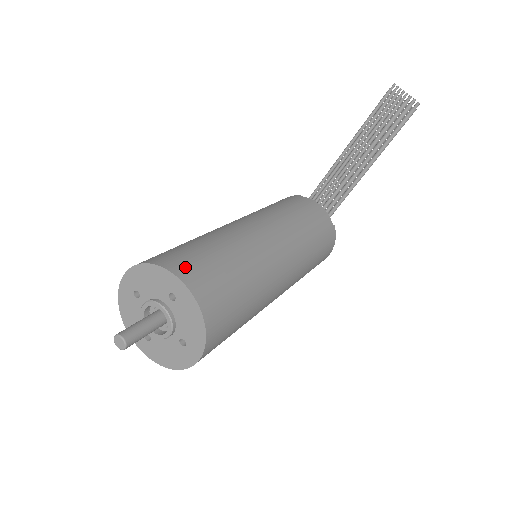
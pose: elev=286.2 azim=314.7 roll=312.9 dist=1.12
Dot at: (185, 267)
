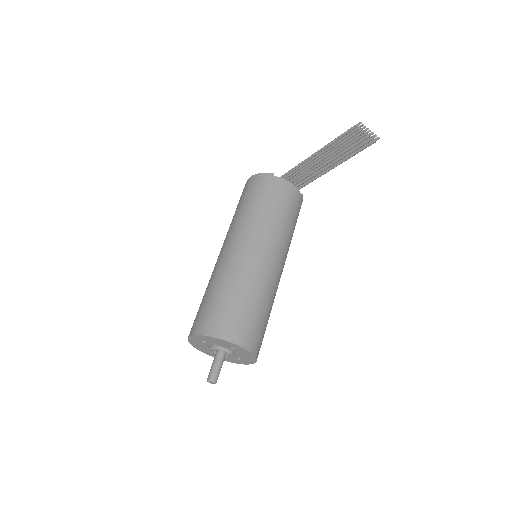
Dot at: (238, 333)
